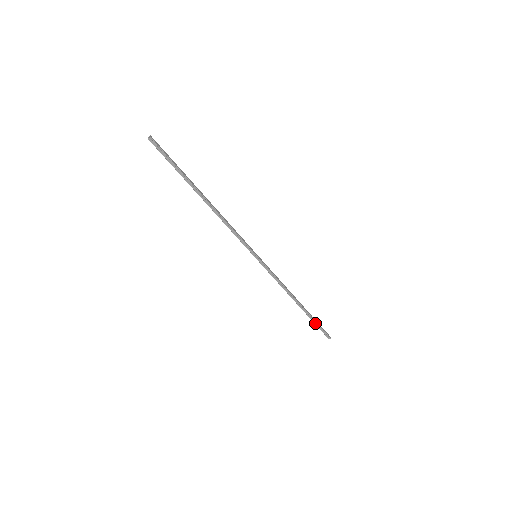
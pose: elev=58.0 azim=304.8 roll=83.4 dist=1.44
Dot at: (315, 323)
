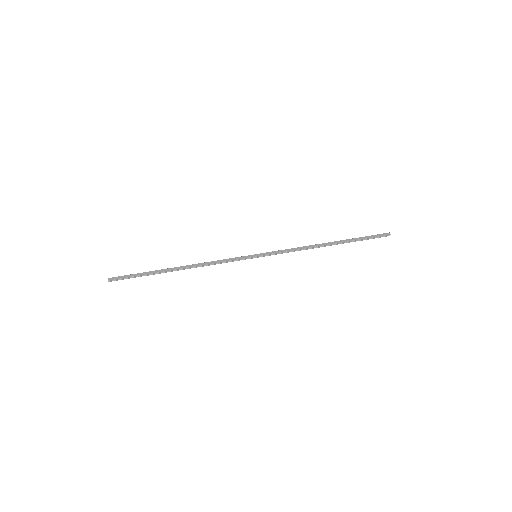
Dot at: (361, 240)
